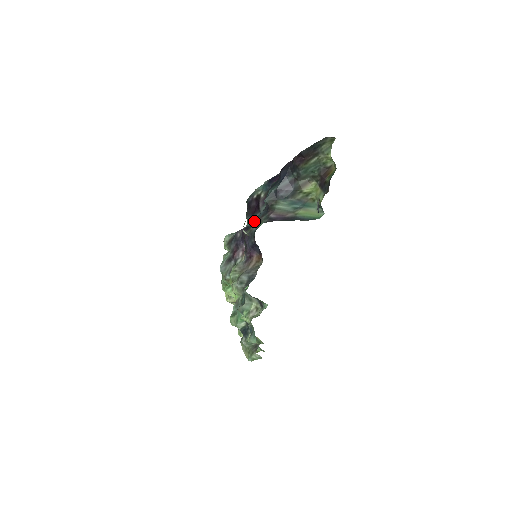
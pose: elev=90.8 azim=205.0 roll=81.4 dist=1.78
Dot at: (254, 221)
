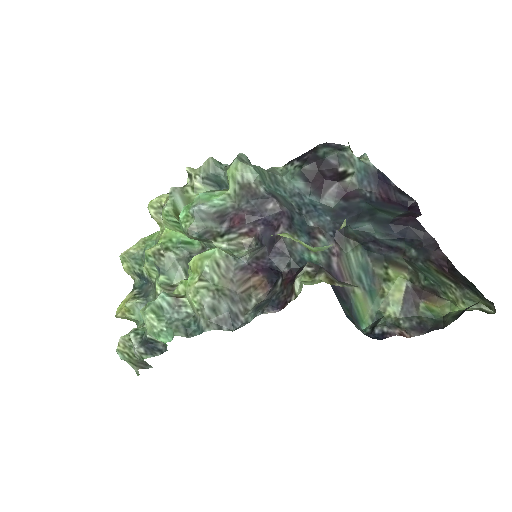
Dot at: (305, 212)
